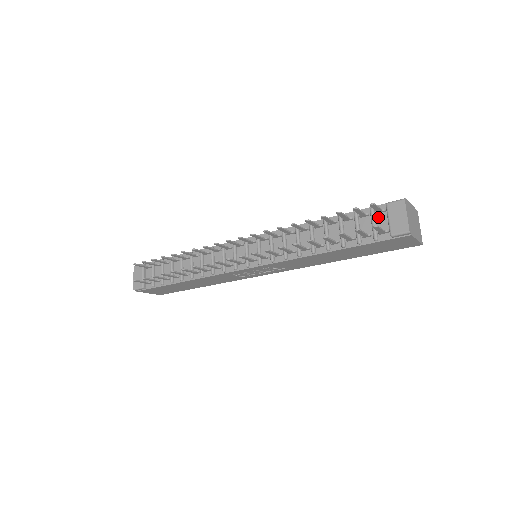
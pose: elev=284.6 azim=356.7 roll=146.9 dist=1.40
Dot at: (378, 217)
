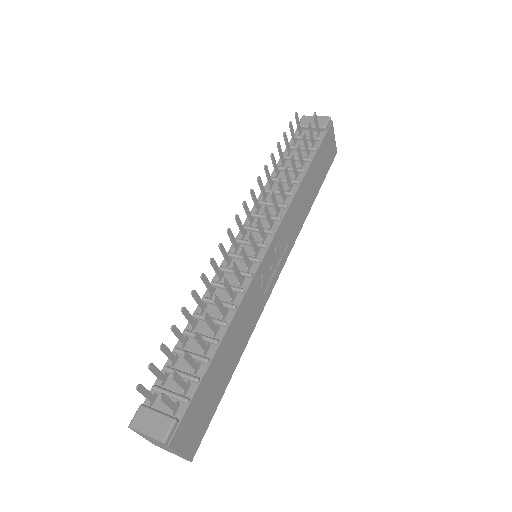
Dot at: occluded
